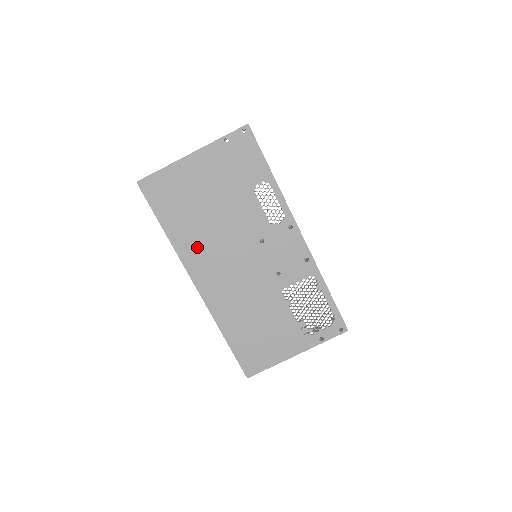
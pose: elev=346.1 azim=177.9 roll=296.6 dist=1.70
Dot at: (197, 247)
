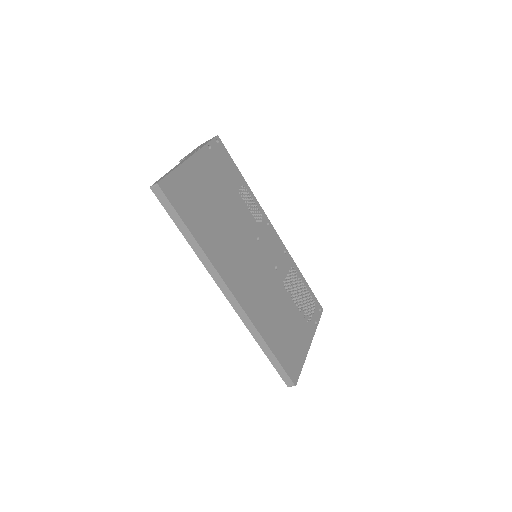
Dot at: (222, 251)
